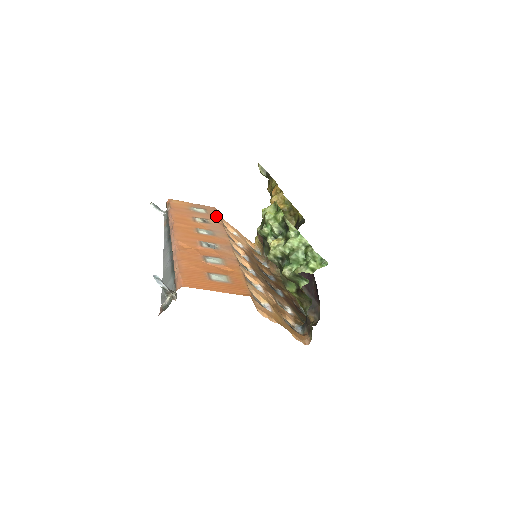
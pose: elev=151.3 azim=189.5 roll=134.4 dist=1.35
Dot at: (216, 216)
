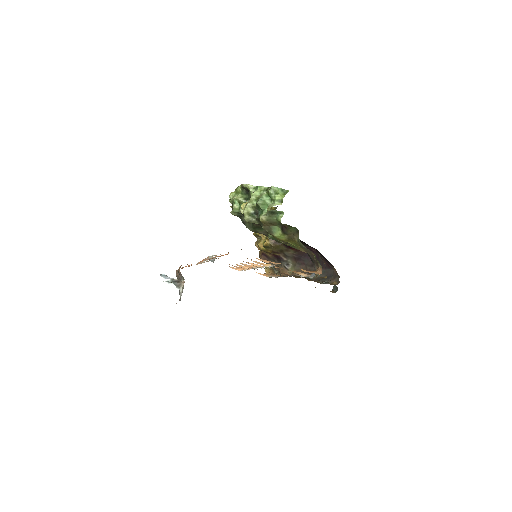
Dot at: occluded
